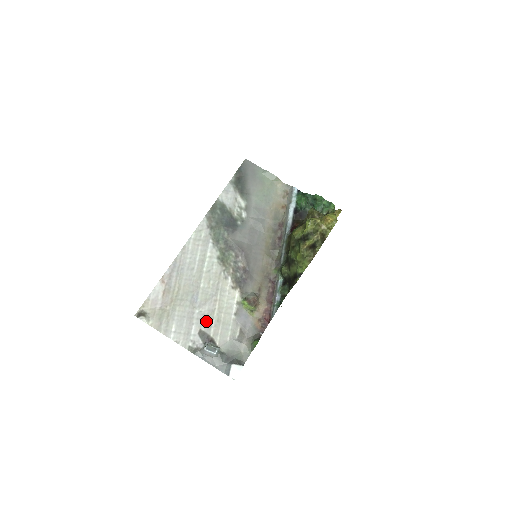
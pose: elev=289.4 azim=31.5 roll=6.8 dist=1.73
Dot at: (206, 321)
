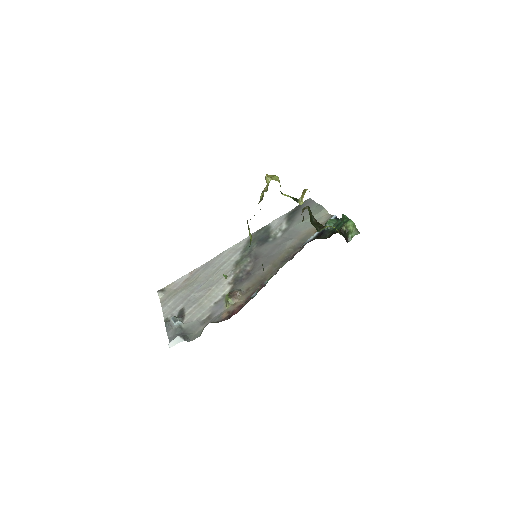
Dot at: (192, 302)
